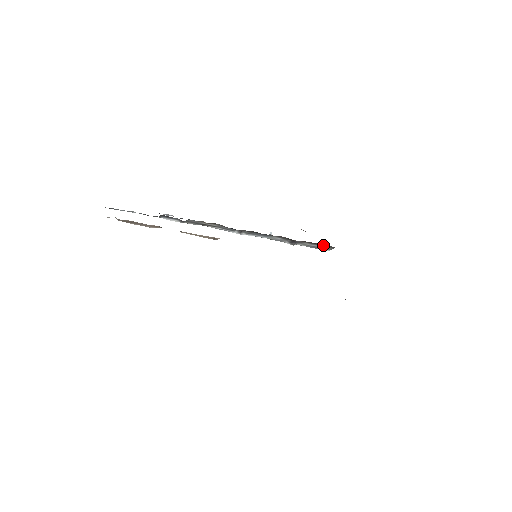
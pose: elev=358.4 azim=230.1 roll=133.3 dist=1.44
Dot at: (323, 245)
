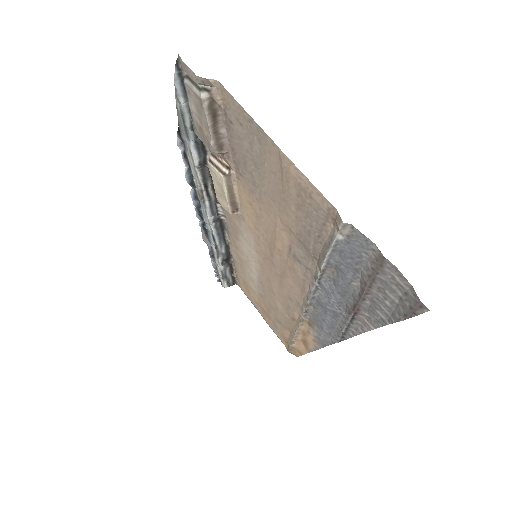
Dot at: (236, 276)
